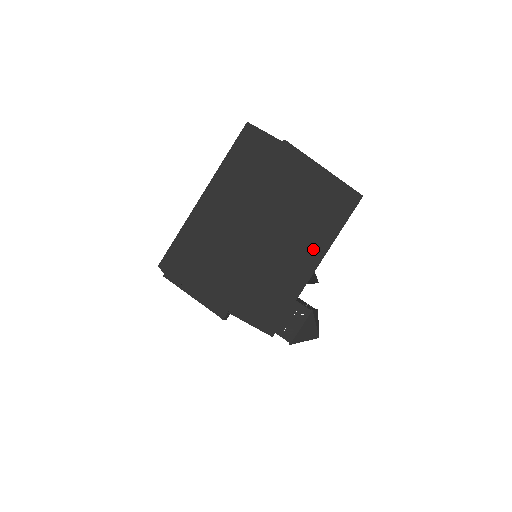
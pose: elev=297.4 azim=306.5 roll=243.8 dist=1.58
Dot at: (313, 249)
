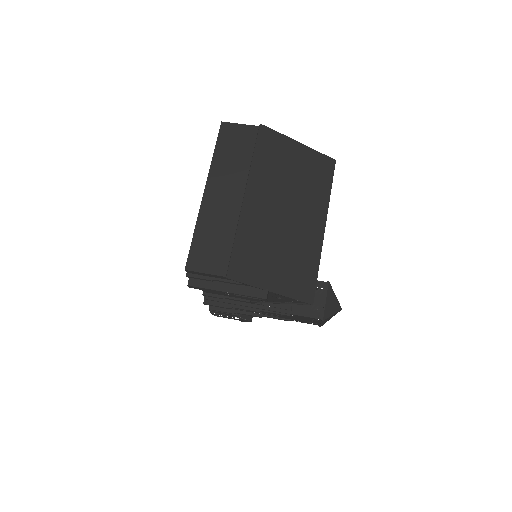
Dot at: (316, 213)
